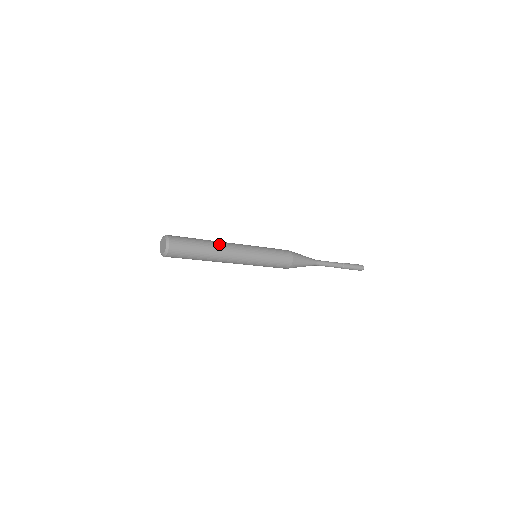
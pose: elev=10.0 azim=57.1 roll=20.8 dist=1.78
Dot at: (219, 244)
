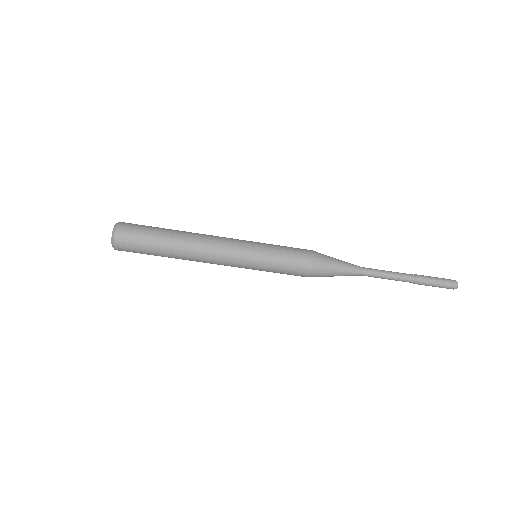
Dot at: occluded
